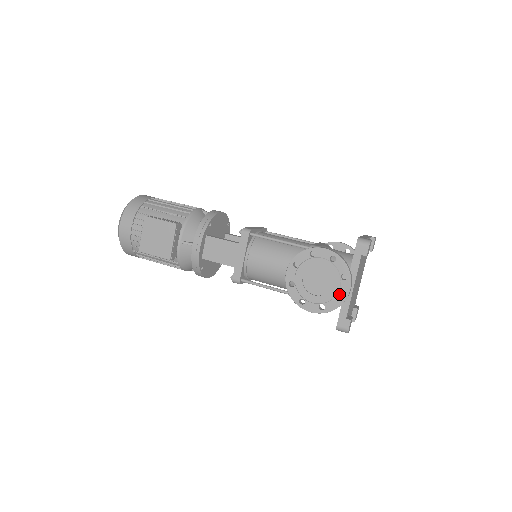
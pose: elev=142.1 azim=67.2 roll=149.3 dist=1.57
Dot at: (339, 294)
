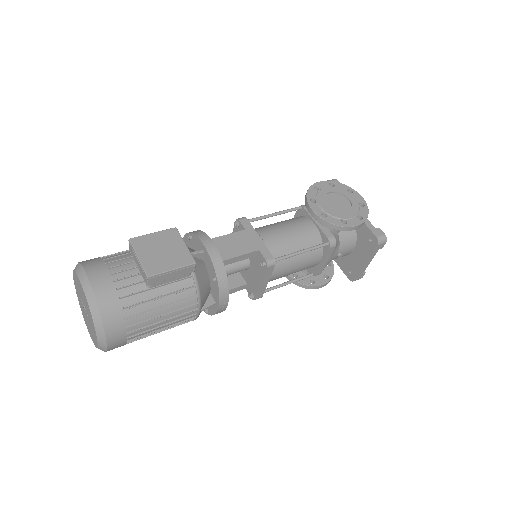
Dot at: occluded
